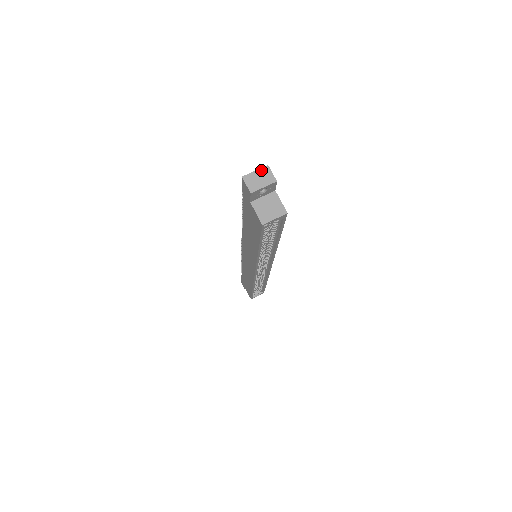
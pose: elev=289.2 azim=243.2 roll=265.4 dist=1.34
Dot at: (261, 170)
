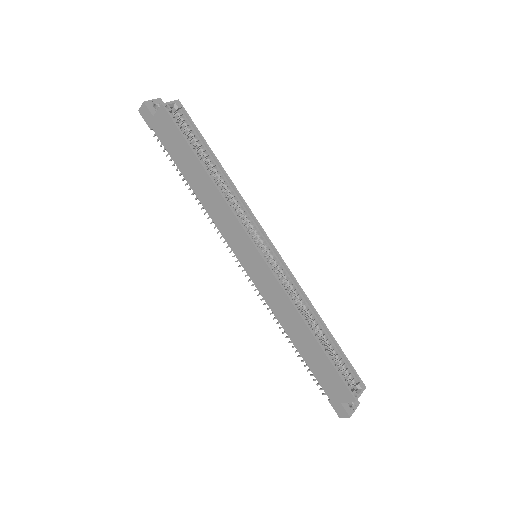
Dot at: occluded
